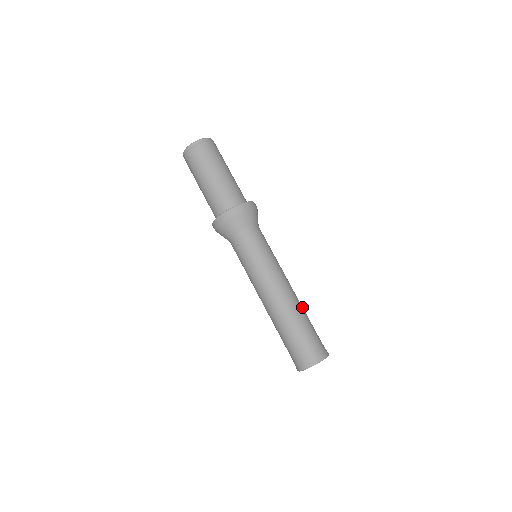
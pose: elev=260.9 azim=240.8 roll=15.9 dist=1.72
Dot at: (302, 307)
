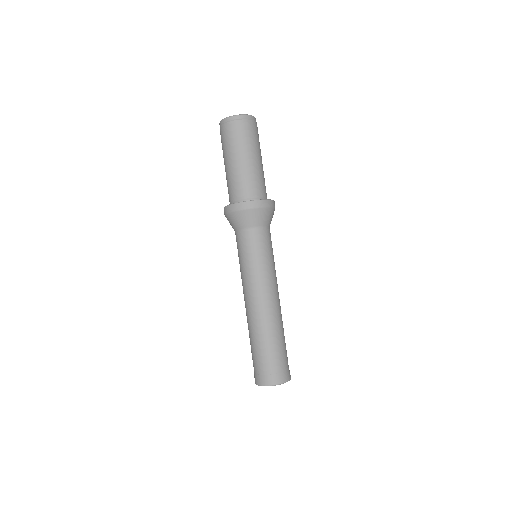
Dot at: (281, 324)
